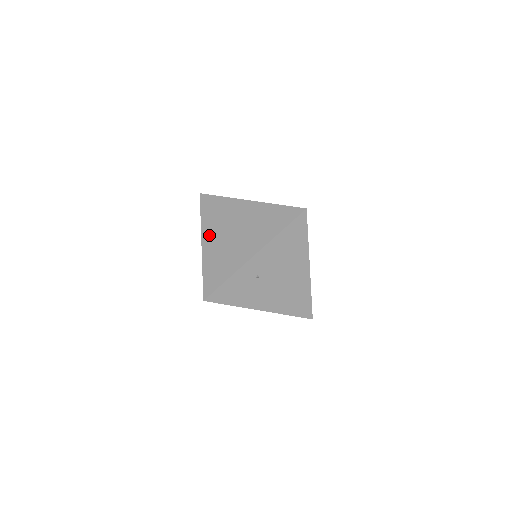
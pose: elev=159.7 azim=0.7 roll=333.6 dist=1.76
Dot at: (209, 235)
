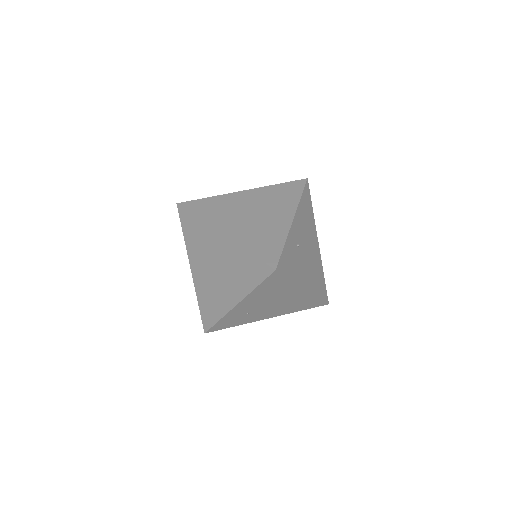
Dot at: (225, 225)
